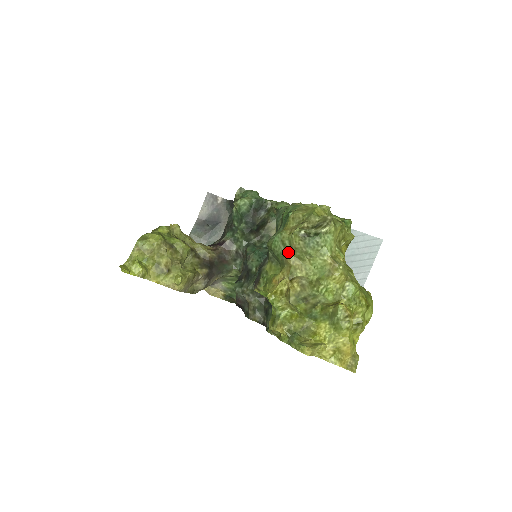
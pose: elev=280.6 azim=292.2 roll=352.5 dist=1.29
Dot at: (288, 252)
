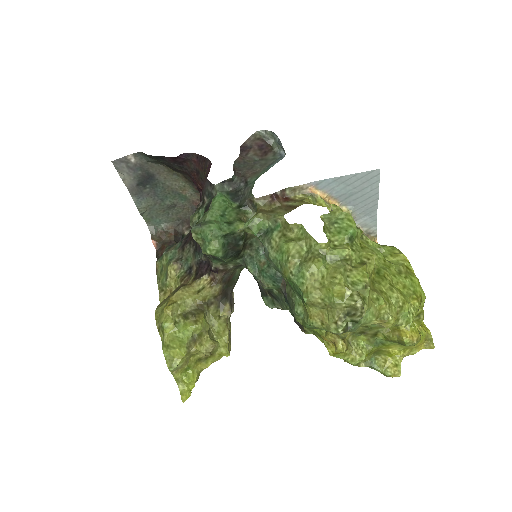
Dot at: occluded
